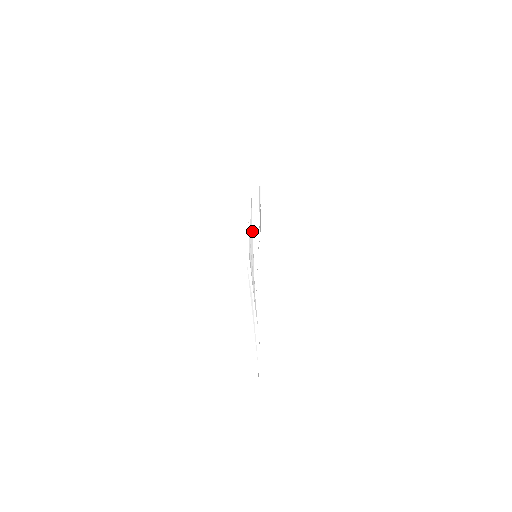
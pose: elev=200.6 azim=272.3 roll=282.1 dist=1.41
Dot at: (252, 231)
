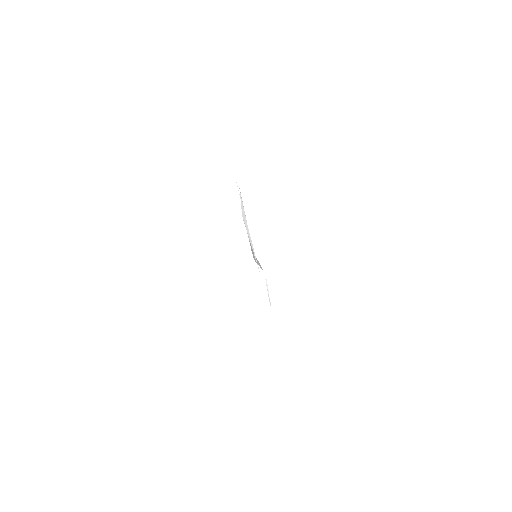
Dot at: (242, 201)
